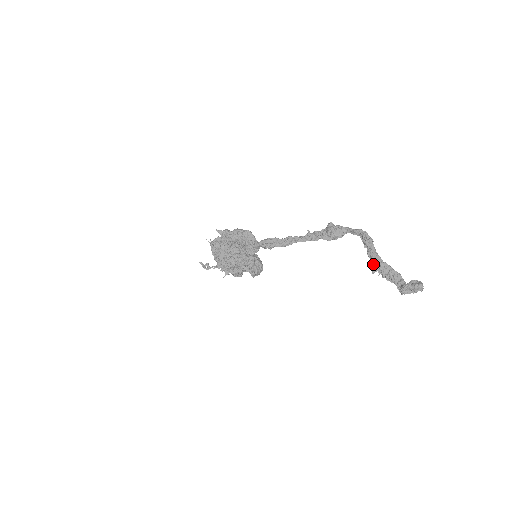
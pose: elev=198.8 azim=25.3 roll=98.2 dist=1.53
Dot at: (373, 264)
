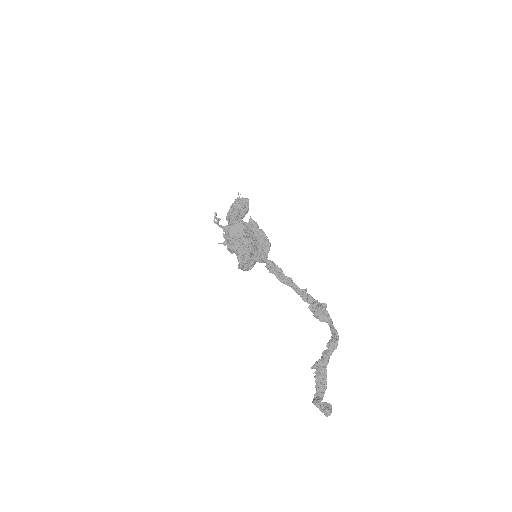
Dot at: (319, 363)
